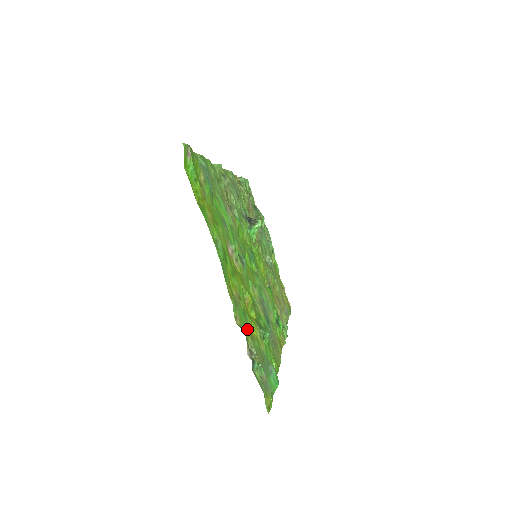
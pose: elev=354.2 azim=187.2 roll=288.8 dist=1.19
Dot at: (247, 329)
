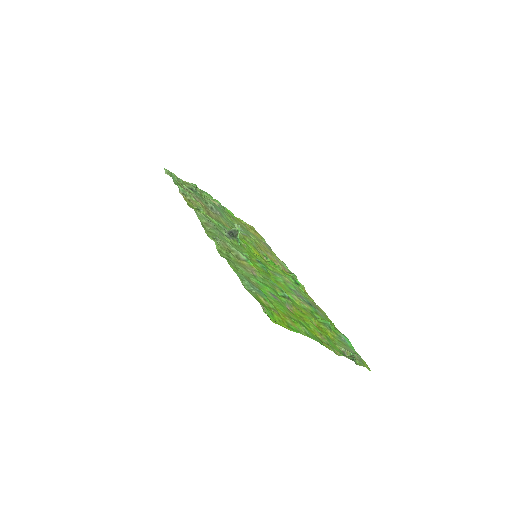
Dot at: (335, 345)
